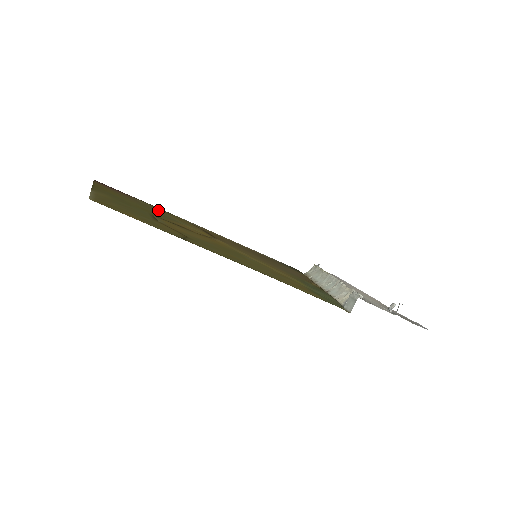
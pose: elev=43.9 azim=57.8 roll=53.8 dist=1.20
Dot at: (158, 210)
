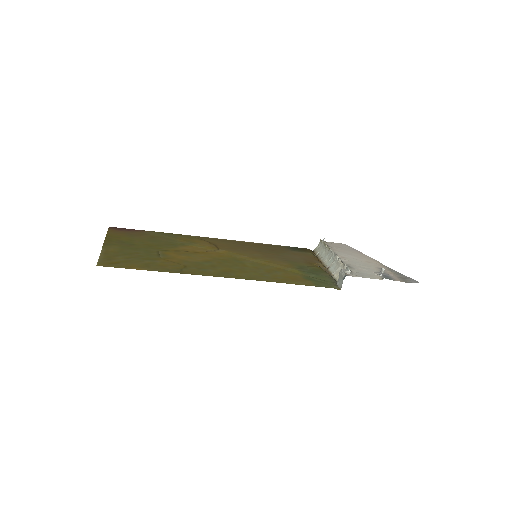
Dot at: (167, 237)
